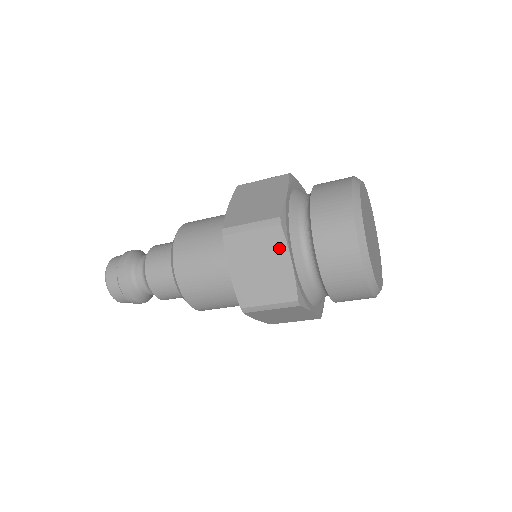
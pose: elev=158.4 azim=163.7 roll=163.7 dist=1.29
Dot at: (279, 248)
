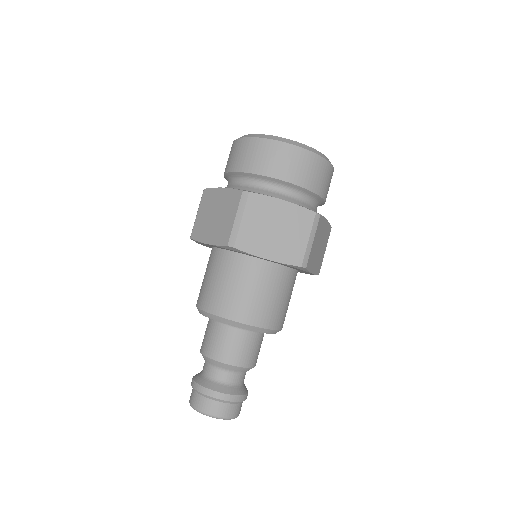
Dot at: (213, 195)
